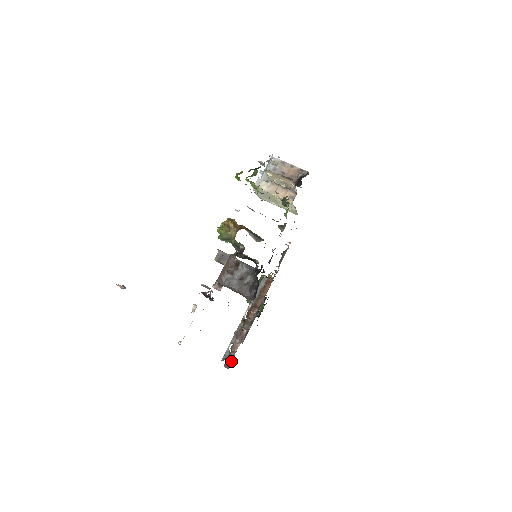
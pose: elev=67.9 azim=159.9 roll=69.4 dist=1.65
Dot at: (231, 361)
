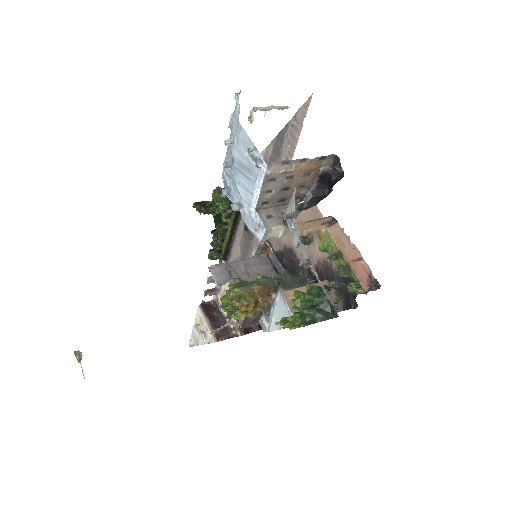
Dot at: occluded
